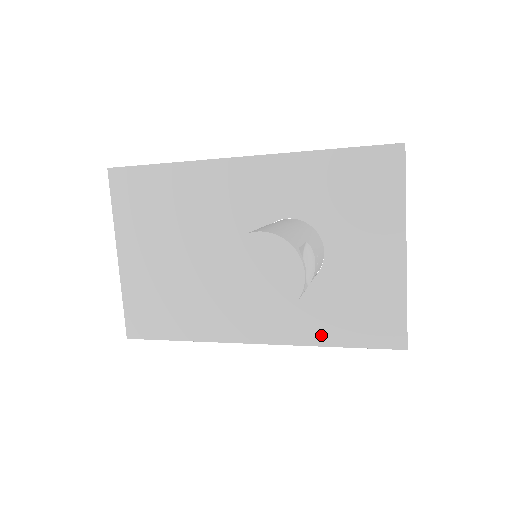
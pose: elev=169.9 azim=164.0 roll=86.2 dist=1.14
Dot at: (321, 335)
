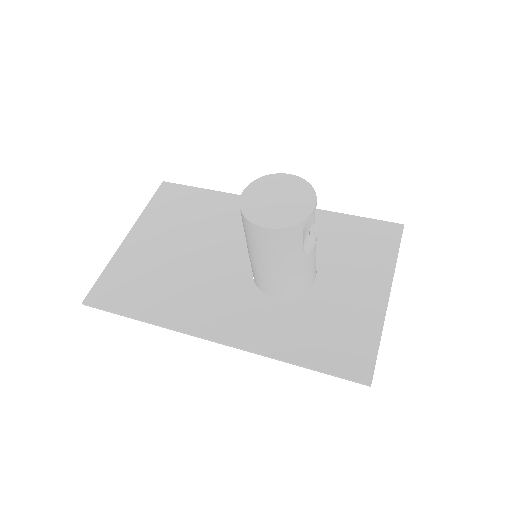
Dot at: (285, 348)
